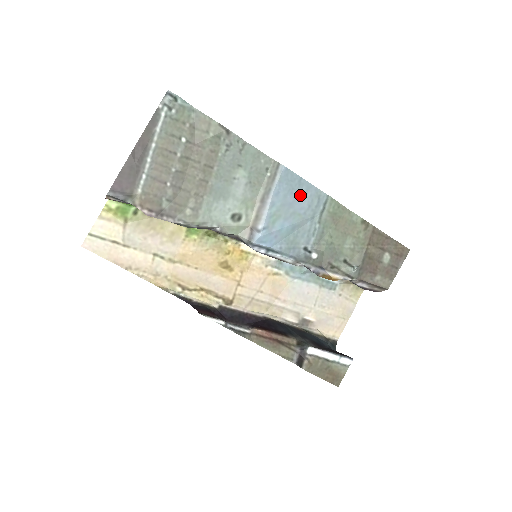
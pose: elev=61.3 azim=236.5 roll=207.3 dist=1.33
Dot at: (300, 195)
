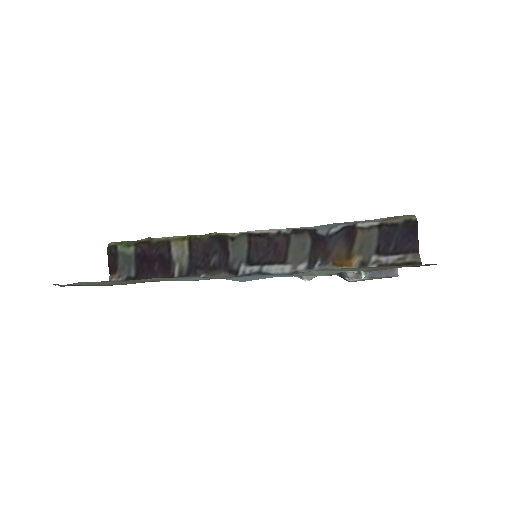
Dot at: occluded
